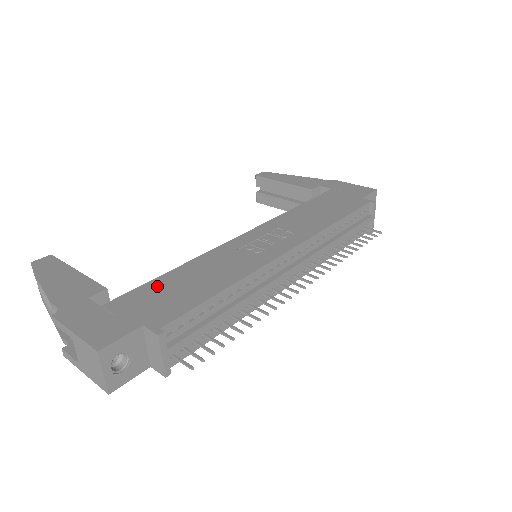
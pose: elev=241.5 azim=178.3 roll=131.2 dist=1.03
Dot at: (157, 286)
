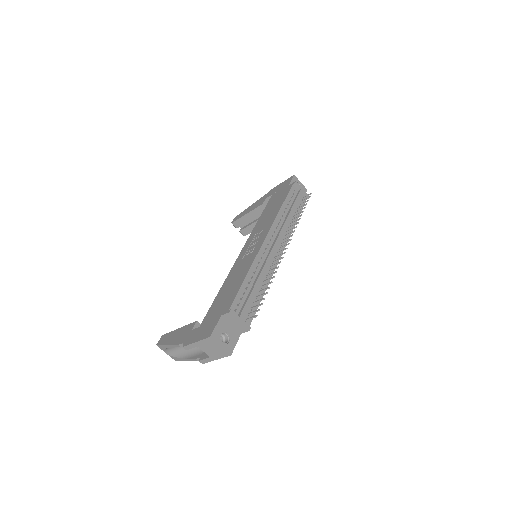
Dot at: (217, 301)
